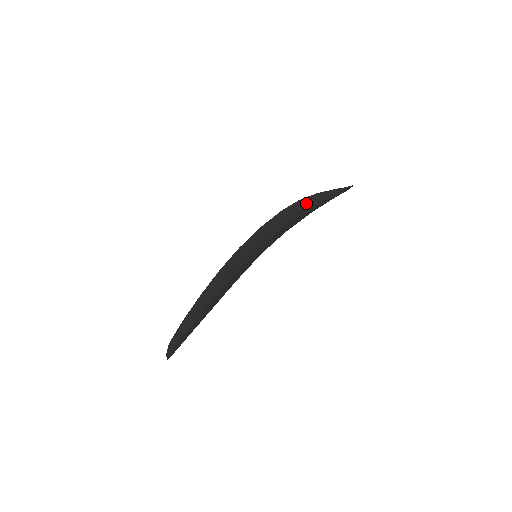
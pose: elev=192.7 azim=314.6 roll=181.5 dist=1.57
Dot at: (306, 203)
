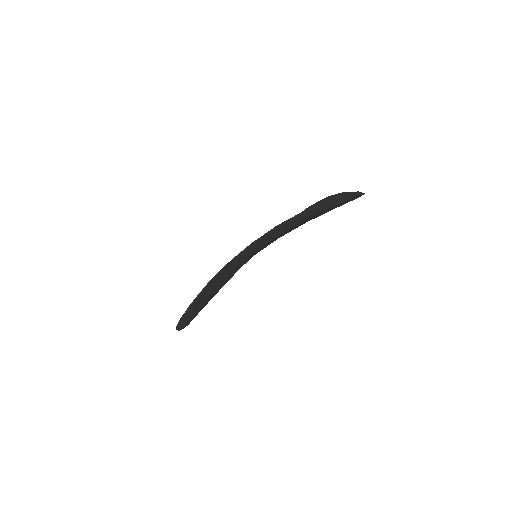
Dot at: occluded
